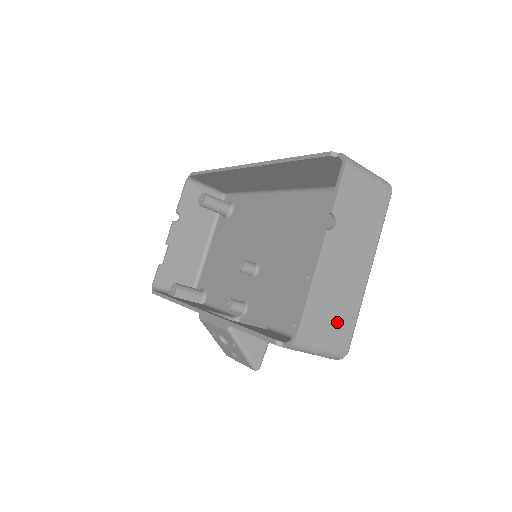
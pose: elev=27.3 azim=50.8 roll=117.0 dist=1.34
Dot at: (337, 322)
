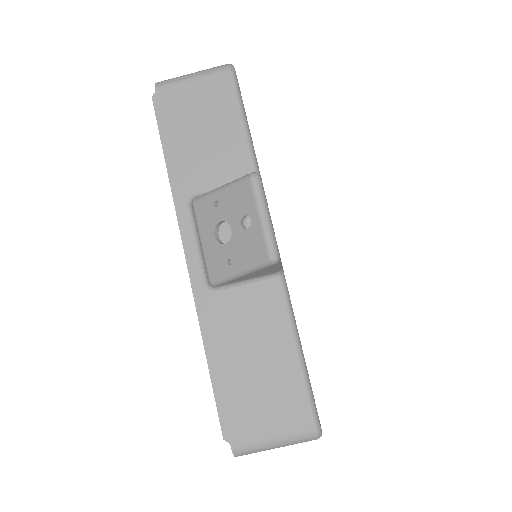
Dot at: occluded
